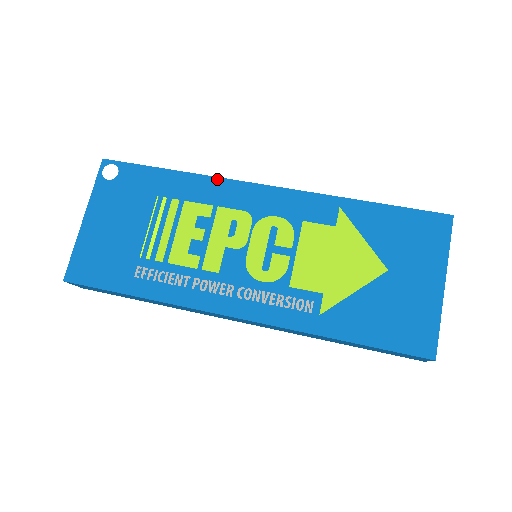
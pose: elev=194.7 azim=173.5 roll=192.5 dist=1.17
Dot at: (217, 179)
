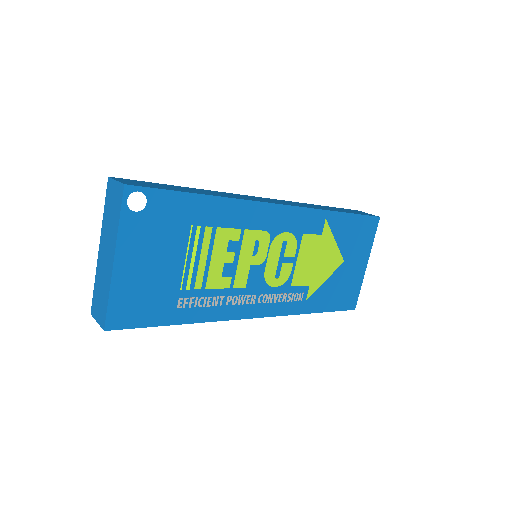
Dot at: (244, 202)
